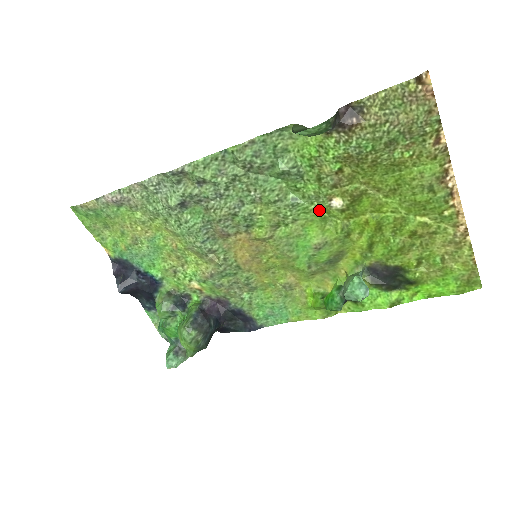
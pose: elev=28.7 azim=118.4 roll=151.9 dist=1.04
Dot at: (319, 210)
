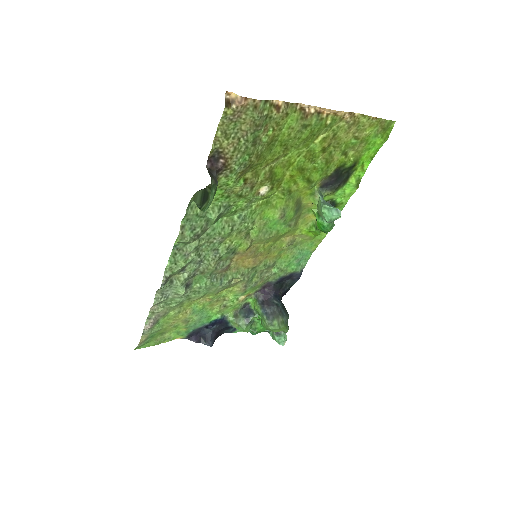
Dot at: (259, 203)
